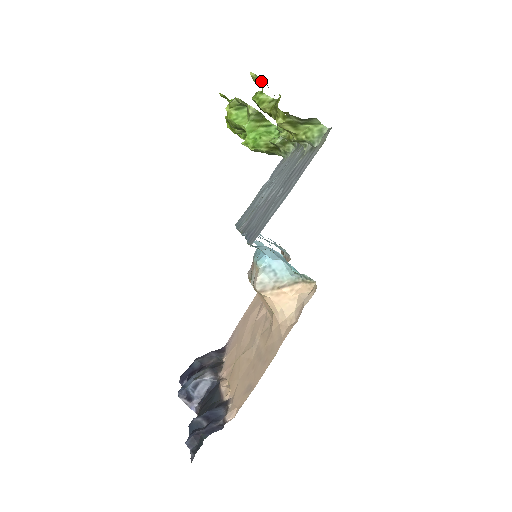
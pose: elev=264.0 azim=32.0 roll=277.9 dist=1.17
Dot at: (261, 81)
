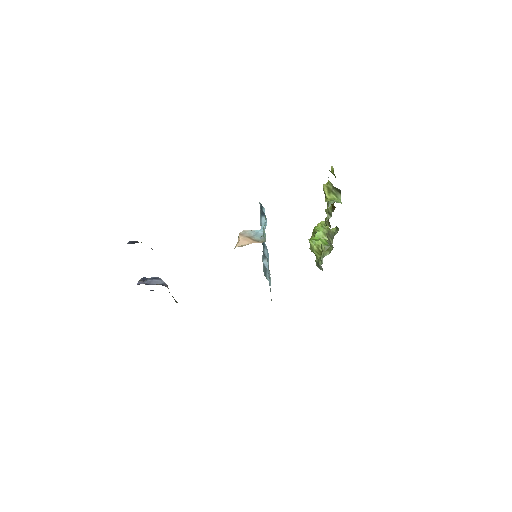
Dot at: occluded
